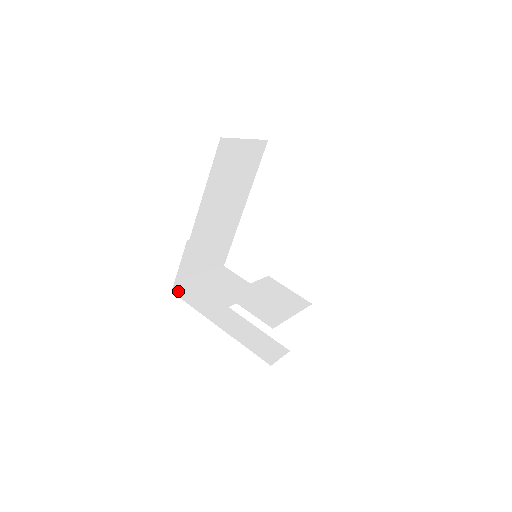
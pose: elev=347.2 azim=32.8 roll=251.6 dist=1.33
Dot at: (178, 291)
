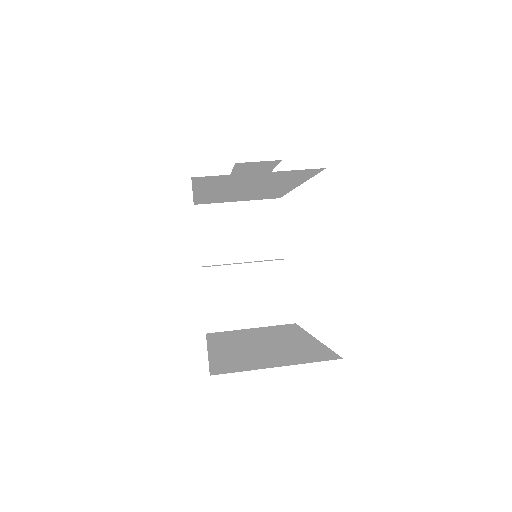
Dot at: occluded
